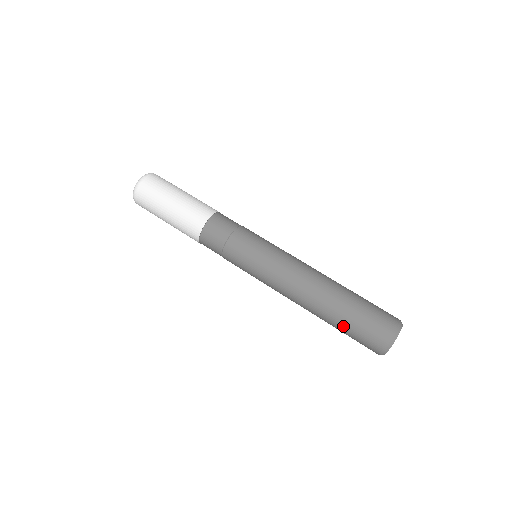
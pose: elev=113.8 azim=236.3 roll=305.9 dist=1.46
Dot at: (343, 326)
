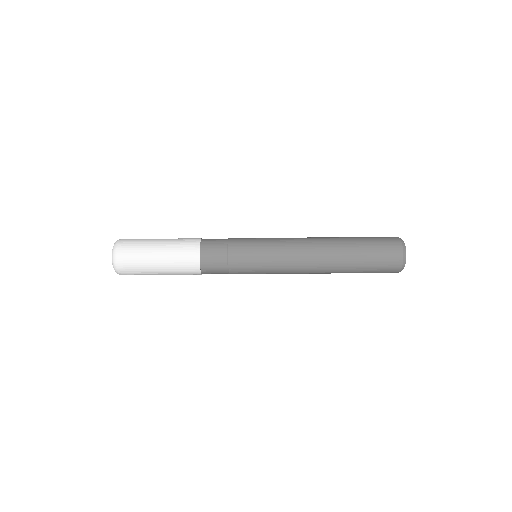
Dot at: (362, 245)
